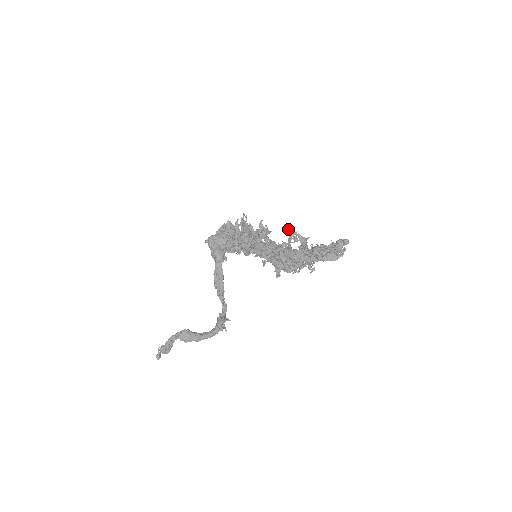
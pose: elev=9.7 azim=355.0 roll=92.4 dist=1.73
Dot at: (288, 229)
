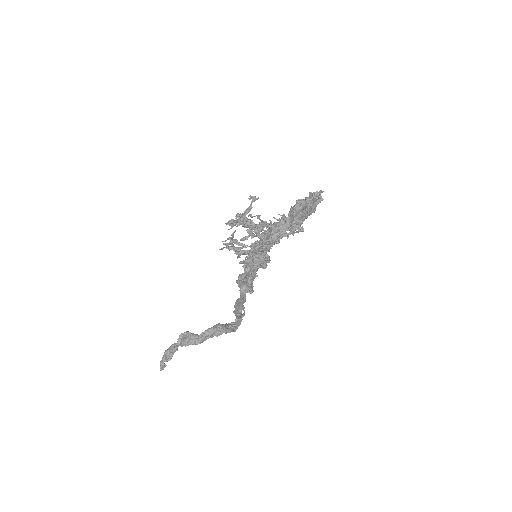
Dot at: (279, 220)
